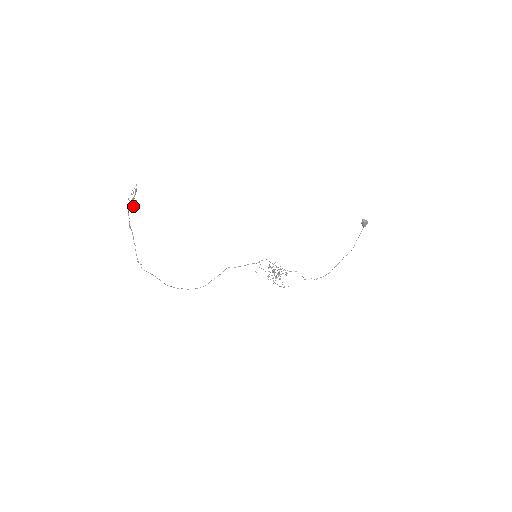
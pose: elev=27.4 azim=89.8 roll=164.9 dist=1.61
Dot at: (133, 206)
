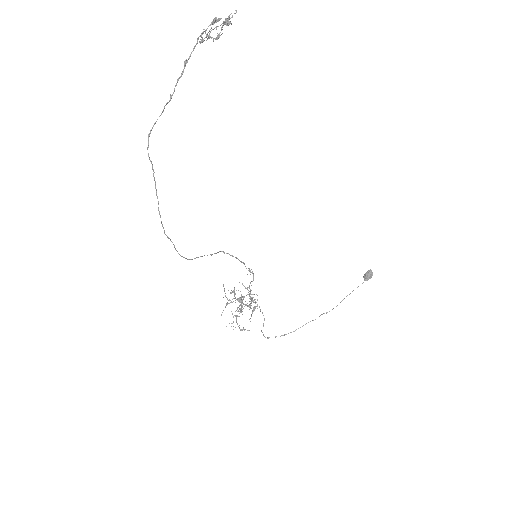
Dot at: (200, 41)
